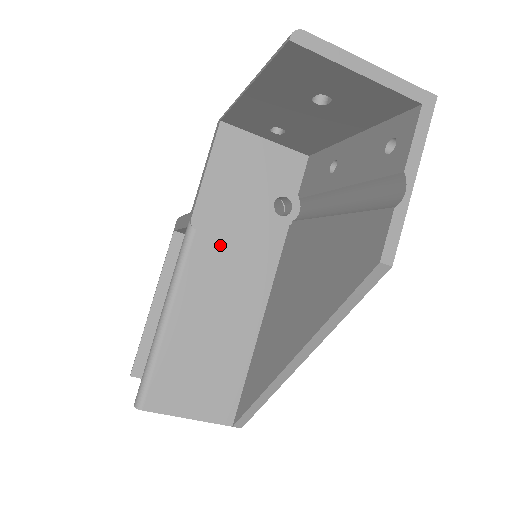
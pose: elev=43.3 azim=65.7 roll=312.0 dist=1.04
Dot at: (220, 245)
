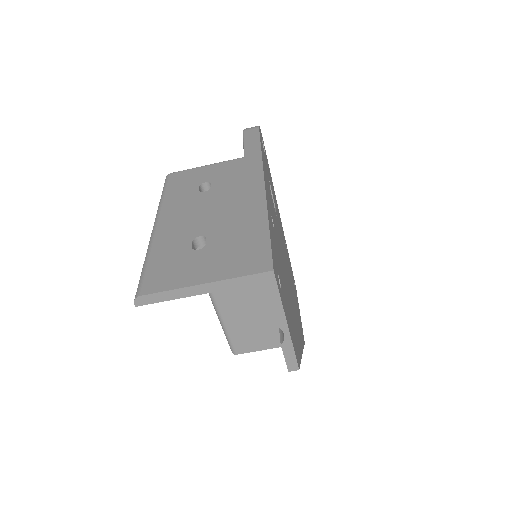
Dot at: occluded
